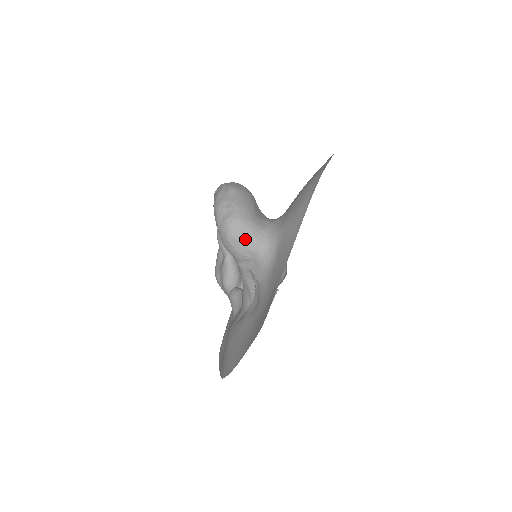
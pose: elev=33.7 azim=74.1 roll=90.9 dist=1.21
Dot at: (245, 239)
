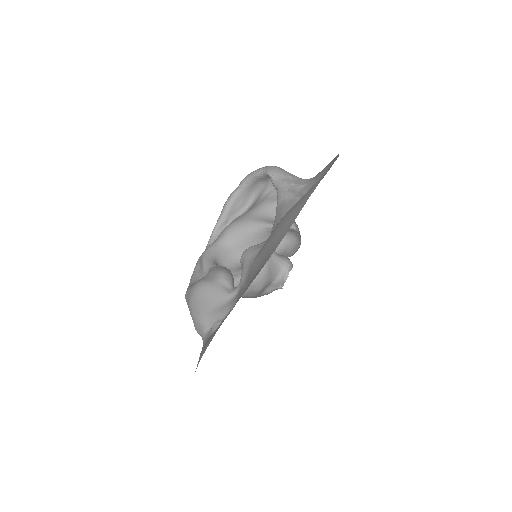
Dot at: (286, 171)
